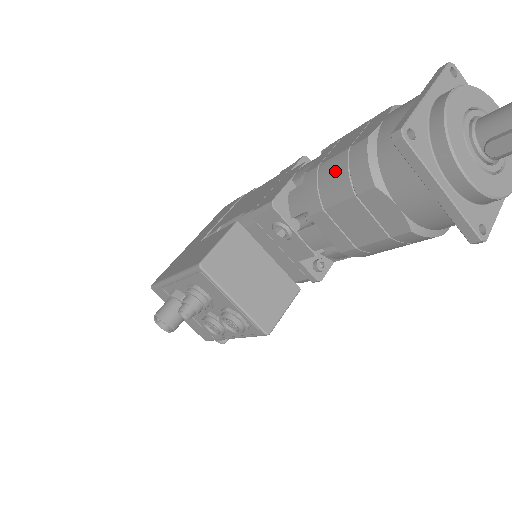
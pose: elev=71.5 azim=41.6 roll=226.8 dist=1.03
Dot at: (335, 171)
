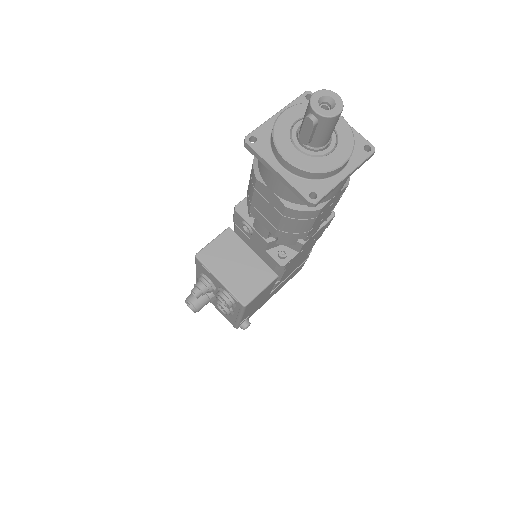
Dot at: (250, 176)
